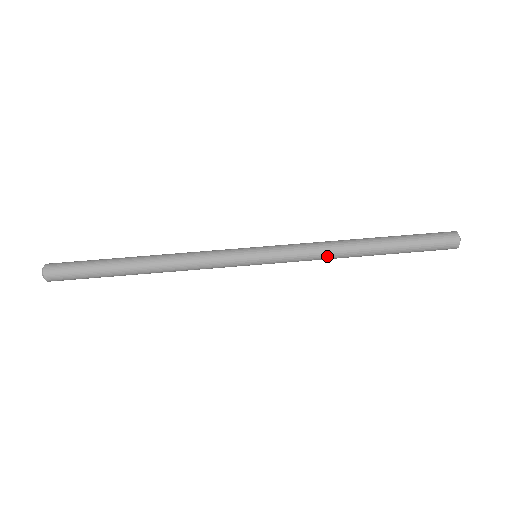
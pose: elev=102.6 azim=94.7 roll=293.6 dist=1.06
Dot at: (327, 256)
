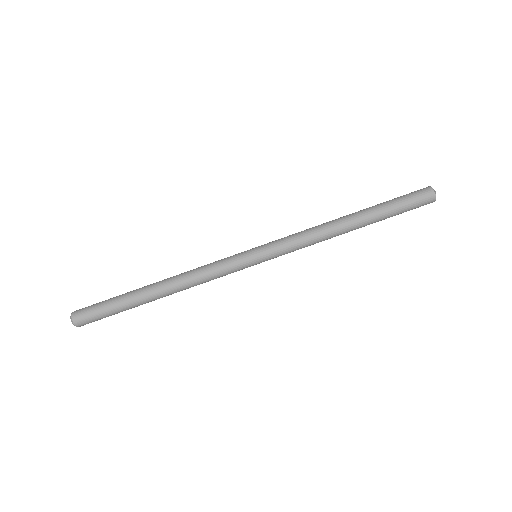
Dot at: (320, 241)
